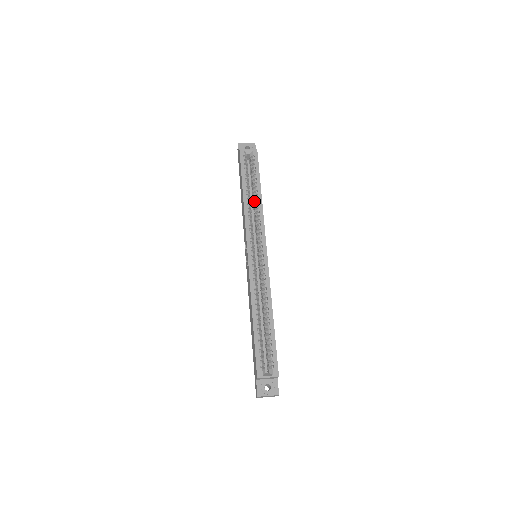
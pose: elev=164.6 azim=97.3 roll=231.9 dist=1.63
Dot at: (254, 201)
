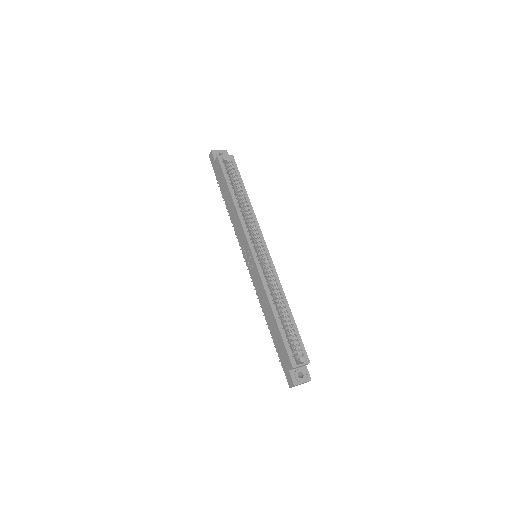
Dot at: (242, 204)
